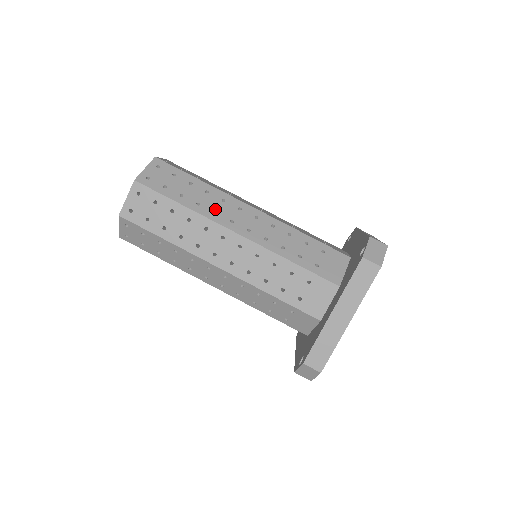
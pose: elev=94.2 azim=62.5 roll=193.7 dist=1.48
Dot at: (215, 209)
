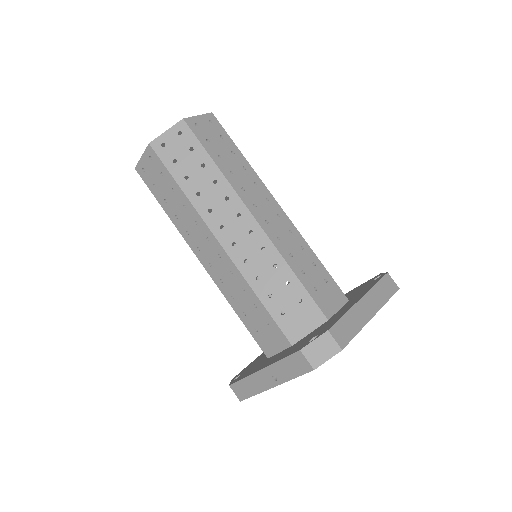
Dot at: occluded
